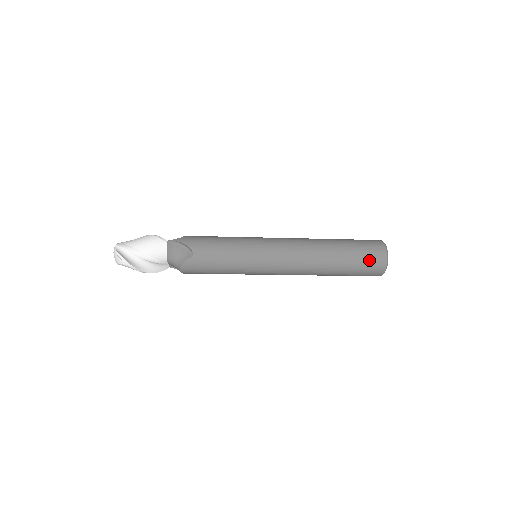
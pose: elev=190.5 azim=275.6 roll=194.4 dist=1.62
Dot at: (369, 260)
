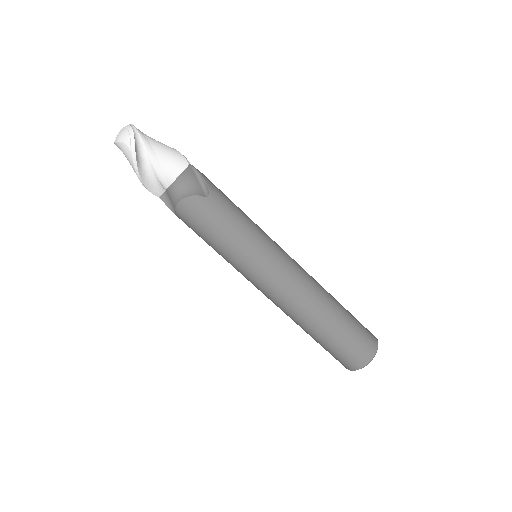
Dot at: (360, 342)
